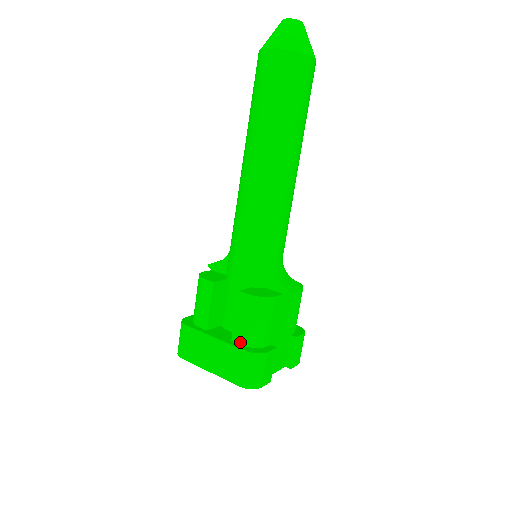
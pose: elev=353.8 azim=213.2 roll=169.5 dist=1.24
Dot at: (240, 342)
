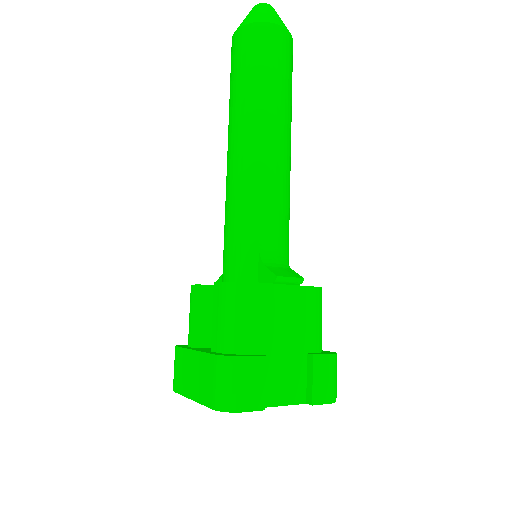
Dot at: (217, 349)
